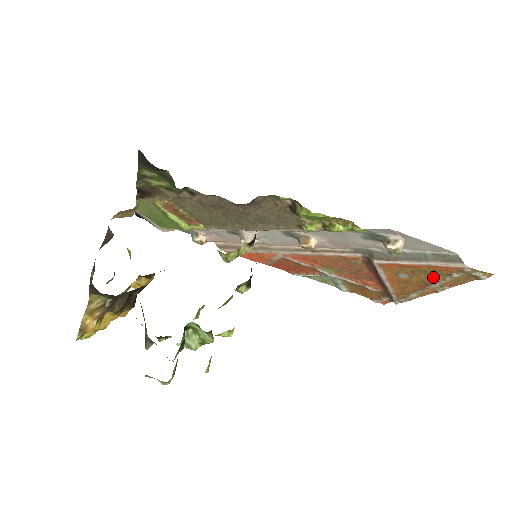
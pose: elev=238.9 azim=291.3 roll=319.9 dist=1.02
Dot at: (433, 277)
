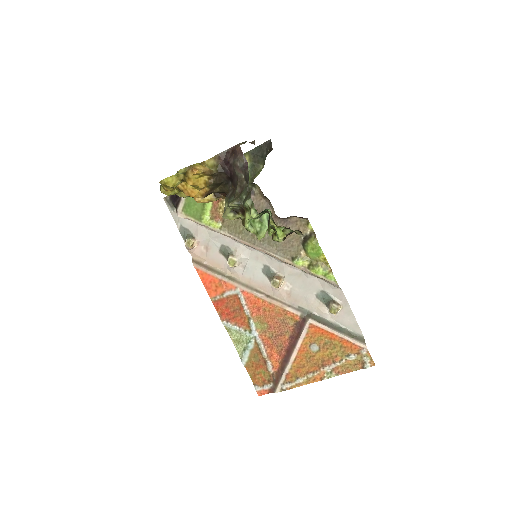
Dot at: (335, 355)
